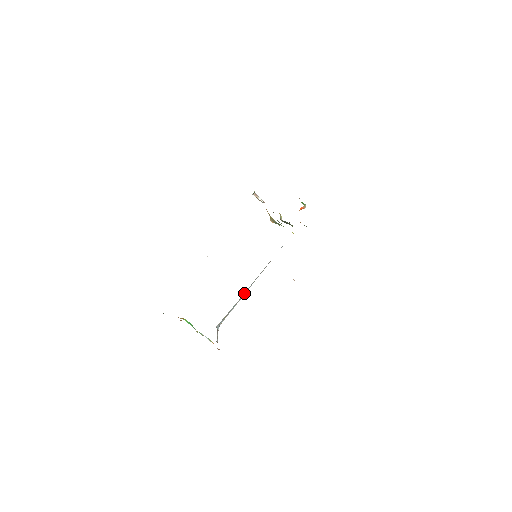
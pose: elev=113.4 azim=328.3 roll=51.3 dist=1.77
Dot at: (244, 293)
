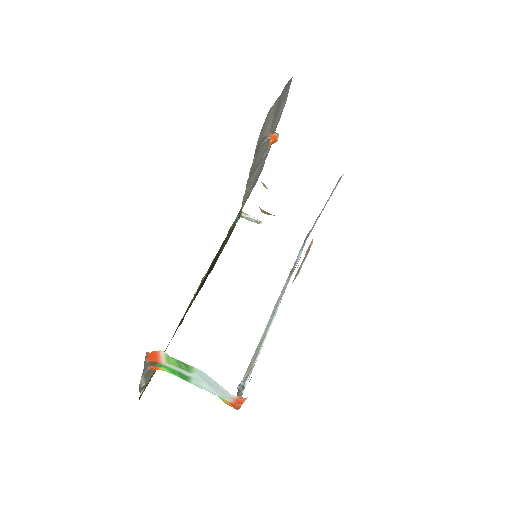
Dot at: (266, 326)
